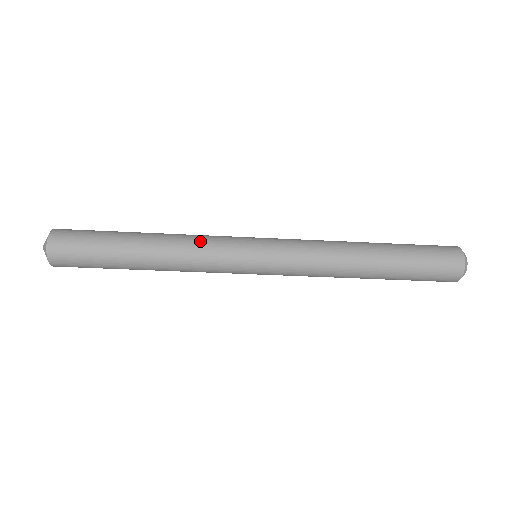
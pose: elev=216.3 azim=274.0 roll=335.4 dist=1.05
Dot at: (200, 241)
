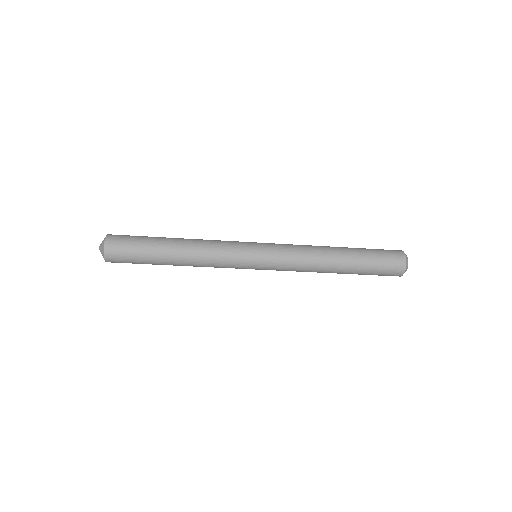
Dot at: (215, 256)
